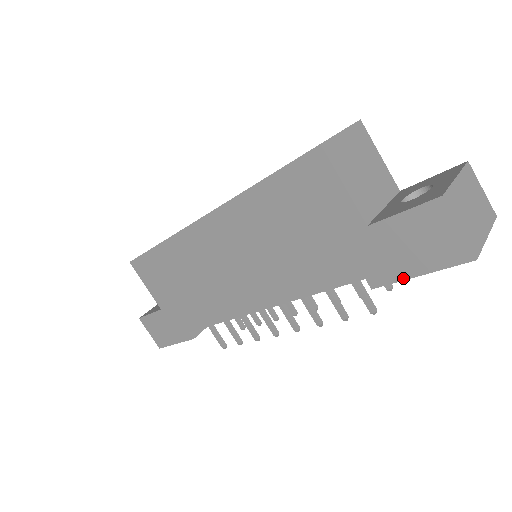
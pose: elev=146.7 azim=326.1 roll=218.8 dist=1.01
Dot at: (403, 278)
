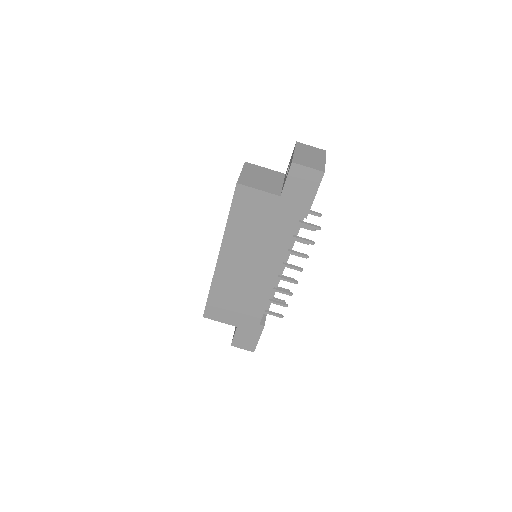
Dot at: (311, 203)
